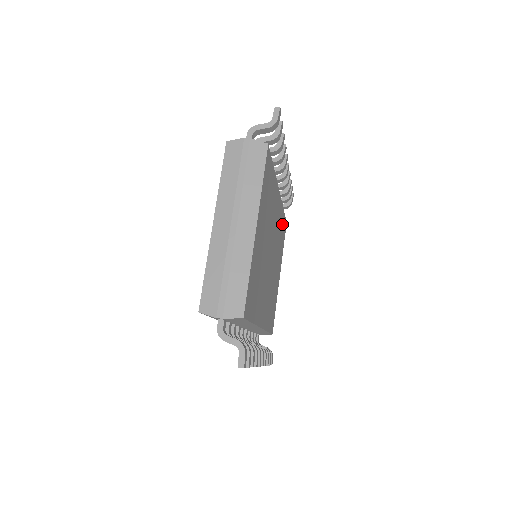
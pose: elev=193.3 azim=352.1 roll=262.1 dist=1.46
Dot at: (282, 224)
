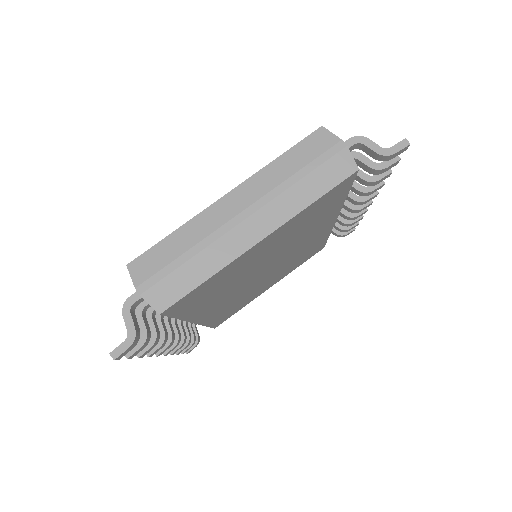
Dot at: (315, 247)
